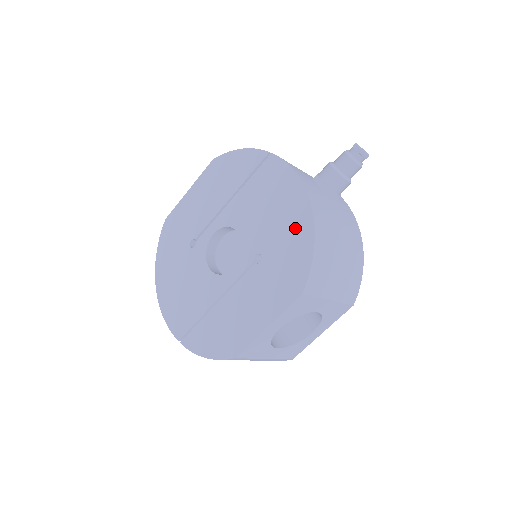
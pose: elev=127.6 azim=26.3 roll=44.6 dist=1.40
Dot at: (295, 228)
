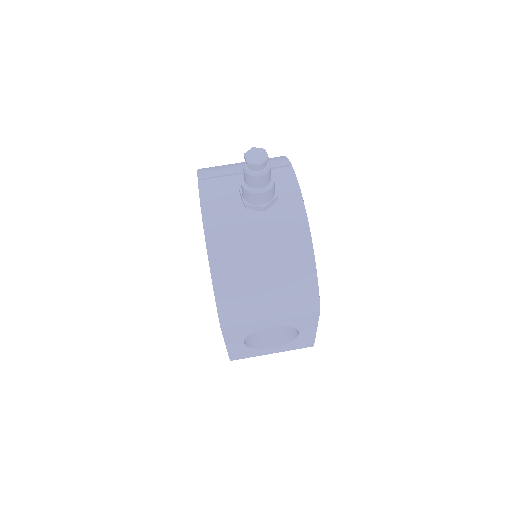
Dot at: occluded
